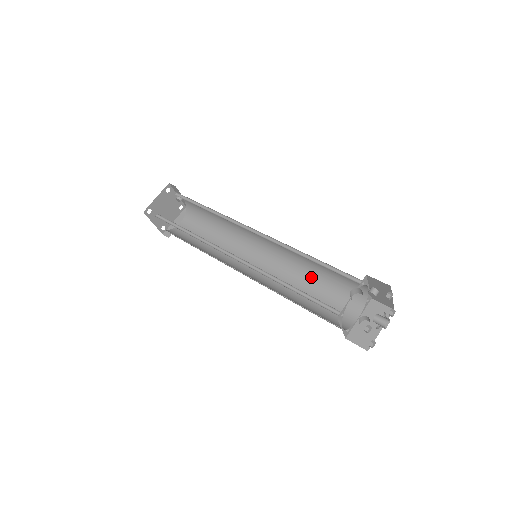
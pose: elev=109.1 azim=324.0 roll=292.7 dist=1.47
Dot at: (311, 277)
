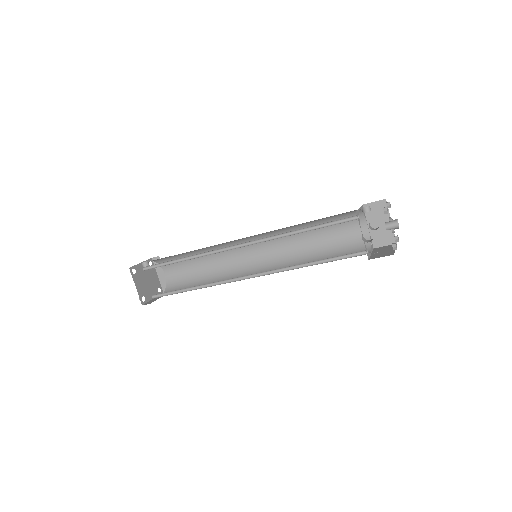
Dot at: occluded
